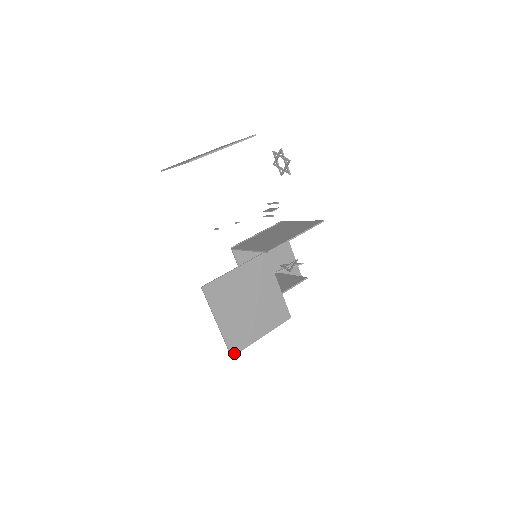
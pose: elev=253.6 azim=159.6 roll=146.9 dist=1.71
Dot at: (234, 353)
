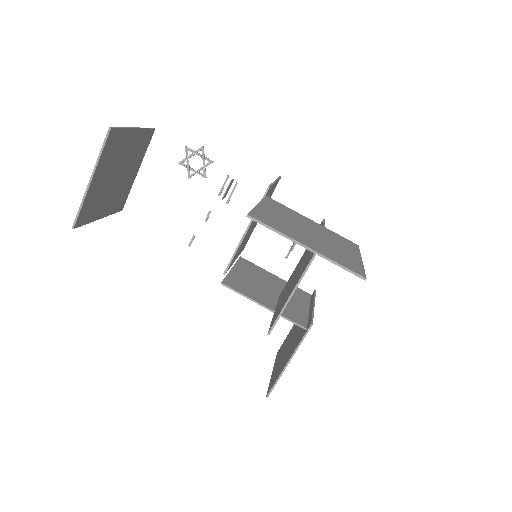
Dot at: (362, 275)
